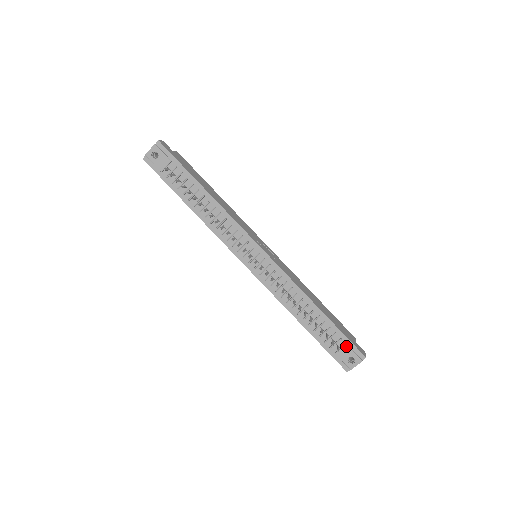
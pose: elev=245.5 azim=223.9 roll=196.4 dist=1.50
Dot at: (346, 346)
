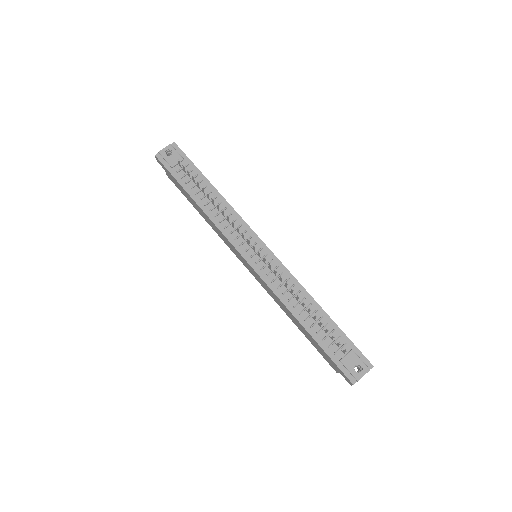
Dot at: (352, 351)
